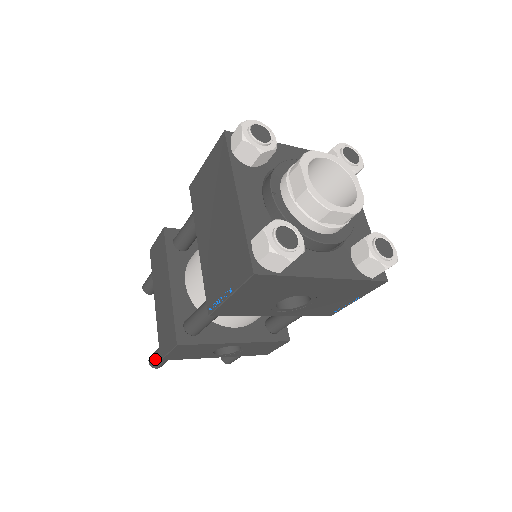
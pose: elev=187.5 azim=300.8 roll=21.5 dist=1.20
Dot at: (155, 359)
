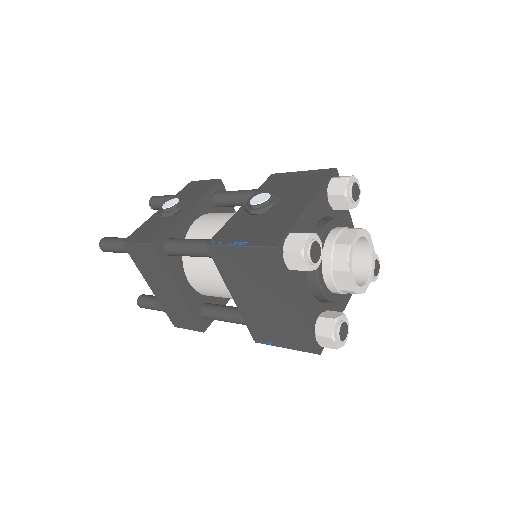
Dot at: (151, 309)
